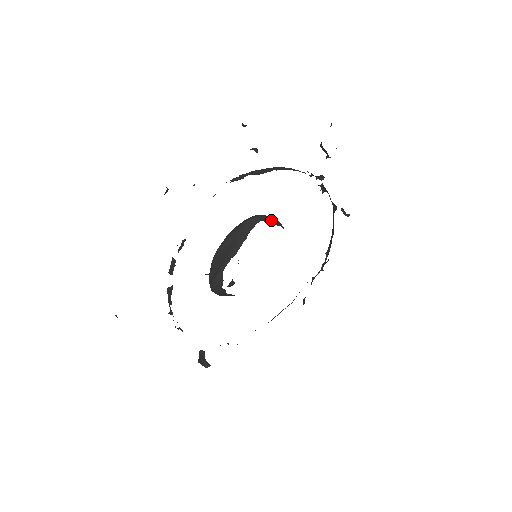
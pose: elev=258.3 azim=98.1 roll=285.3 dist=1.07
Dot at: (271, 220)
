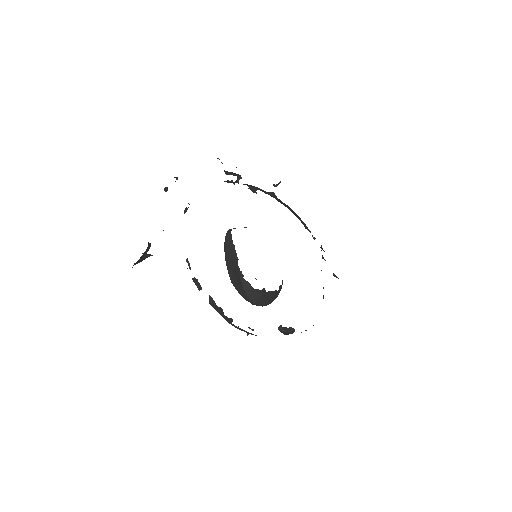
Dot at: occluded
